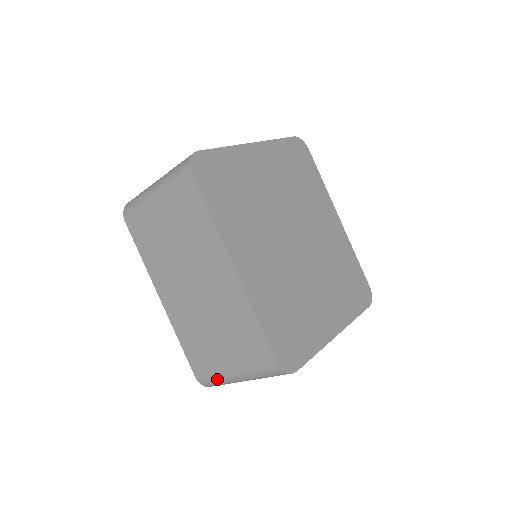
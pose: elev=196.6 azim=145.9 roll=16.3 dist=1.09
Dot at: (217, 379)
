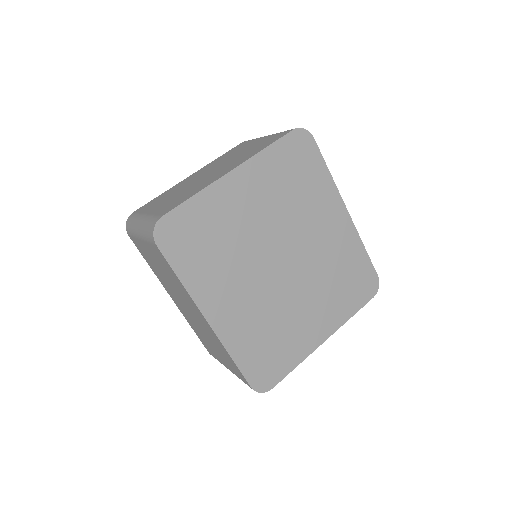
Dot at: occluded
